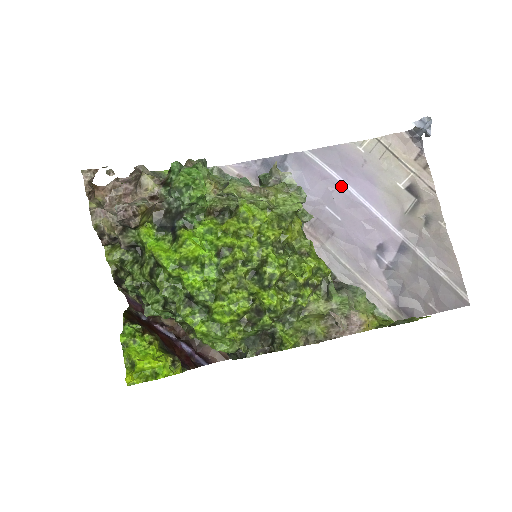
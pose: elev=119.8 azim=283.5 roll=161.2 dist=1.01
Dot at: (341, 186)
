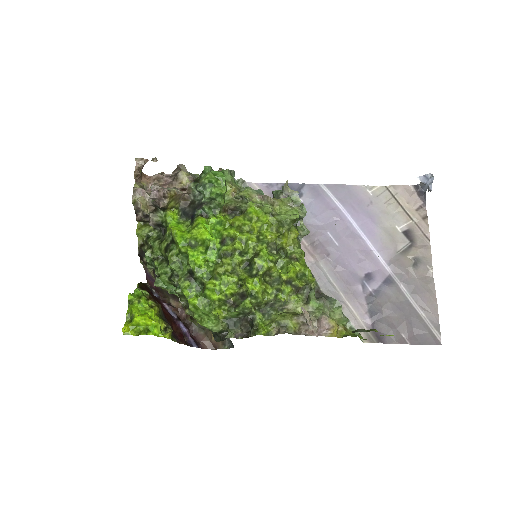
Dot at: (345, 218)
